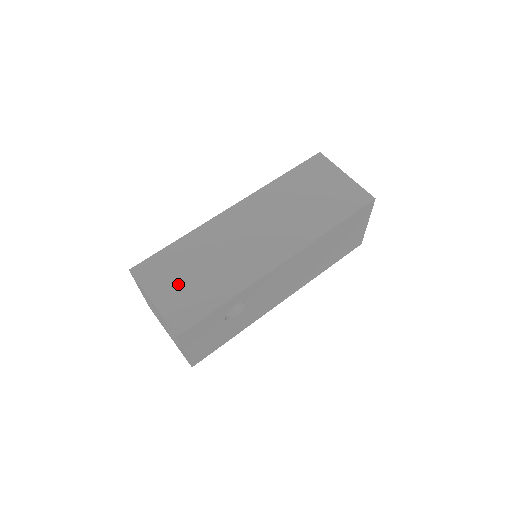
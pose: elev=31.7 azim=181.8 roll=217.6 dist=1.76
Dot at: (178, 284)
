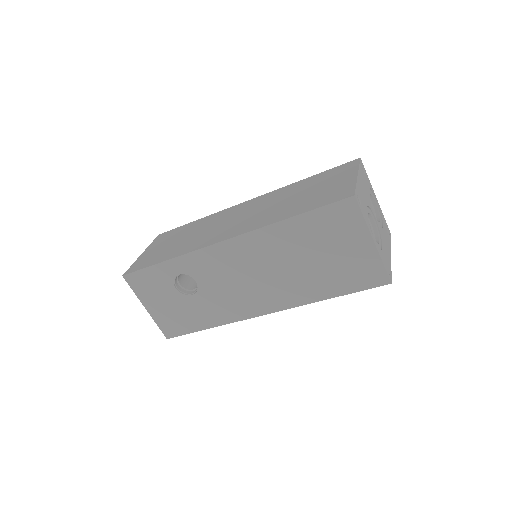
Dot at: (162, 246)
